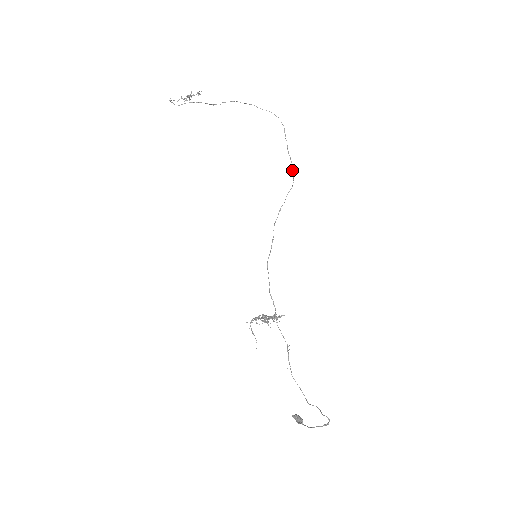
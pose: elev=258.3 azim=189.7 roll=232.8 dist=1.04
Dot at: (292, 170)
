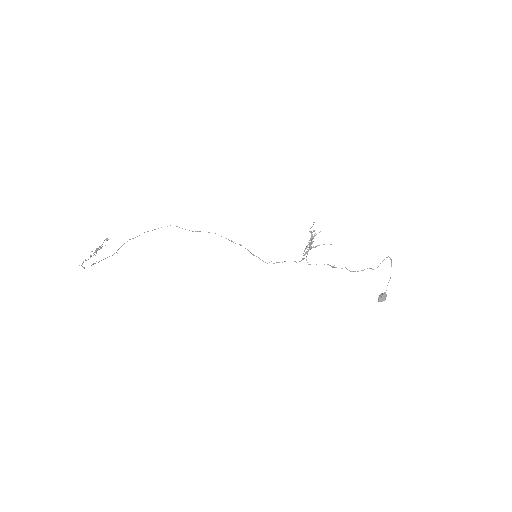
Dot at: (208, 232)
